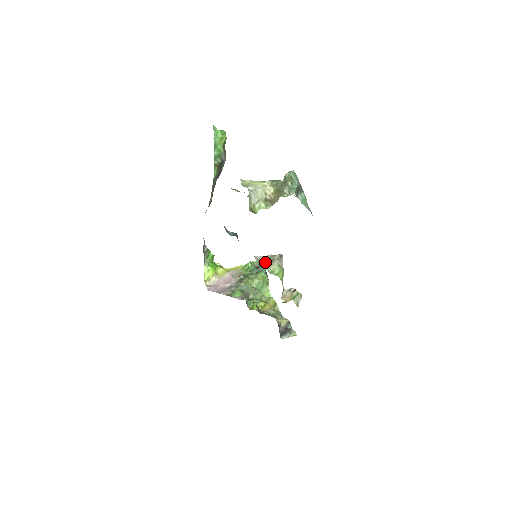
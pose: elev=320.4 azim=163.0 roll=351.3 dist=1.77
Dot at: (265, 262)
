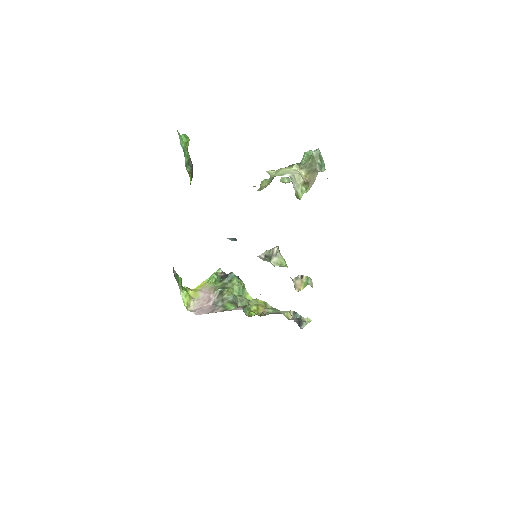
Dot at: (268, 259)
